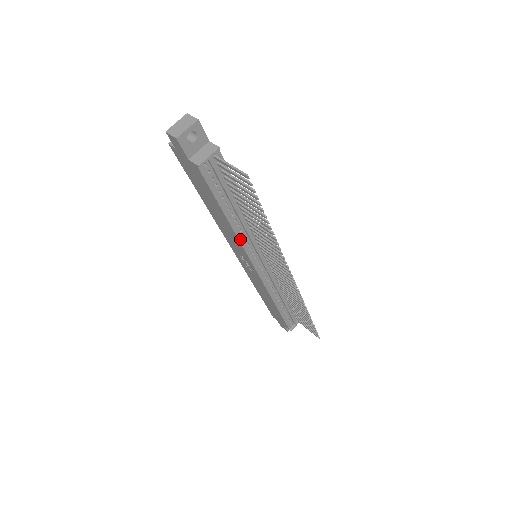
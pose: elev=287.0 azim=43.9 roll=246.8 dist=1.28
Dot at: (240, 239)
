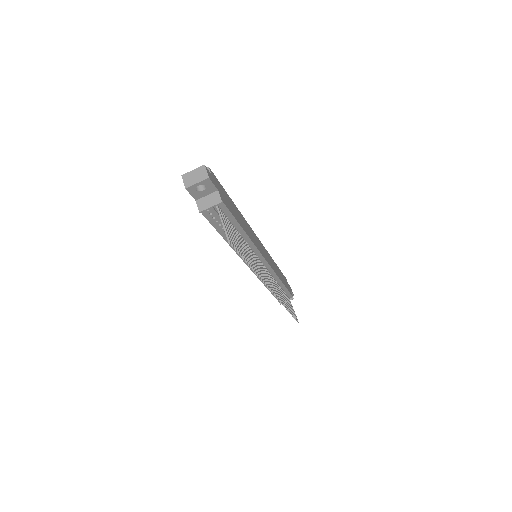
Dot at: occluded
